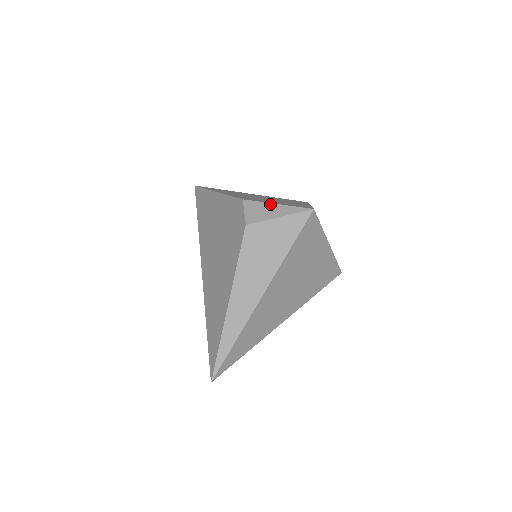
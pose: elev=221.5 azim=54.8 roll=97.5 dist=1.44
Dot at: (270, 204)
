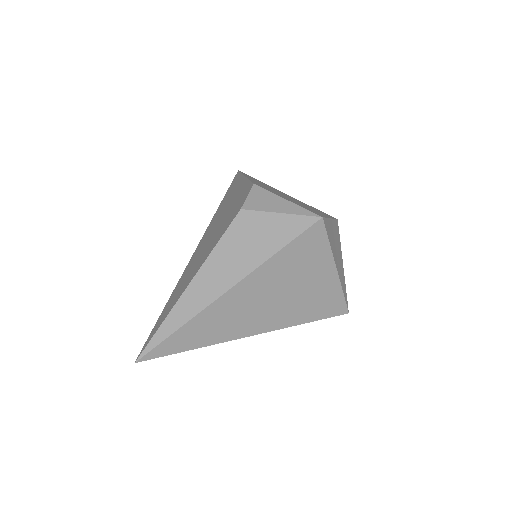
Dot at: (279, 197)
